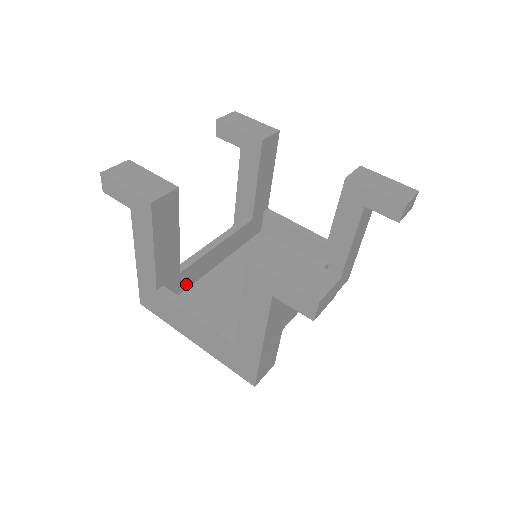
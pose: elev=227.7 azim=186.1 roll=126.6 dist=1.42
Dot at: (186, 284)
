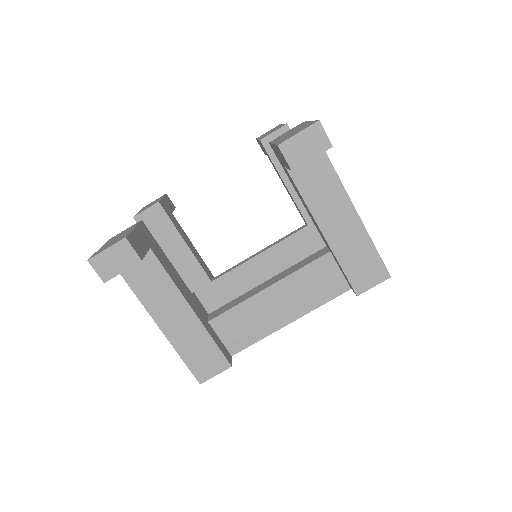
Dot at: (230, 294)
